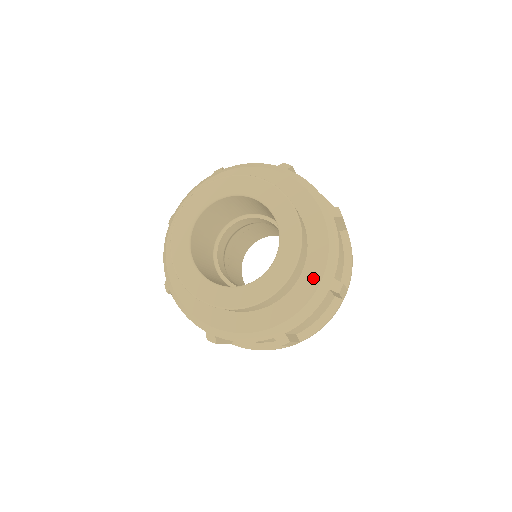
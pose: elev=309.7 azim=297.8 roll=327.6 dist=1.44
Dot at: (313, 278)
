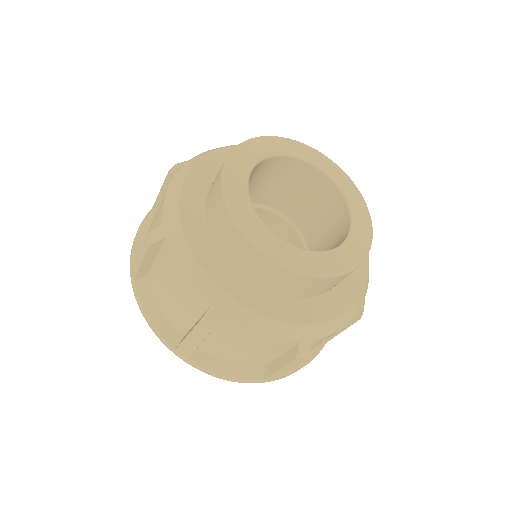
Dot at: (306, 313)
